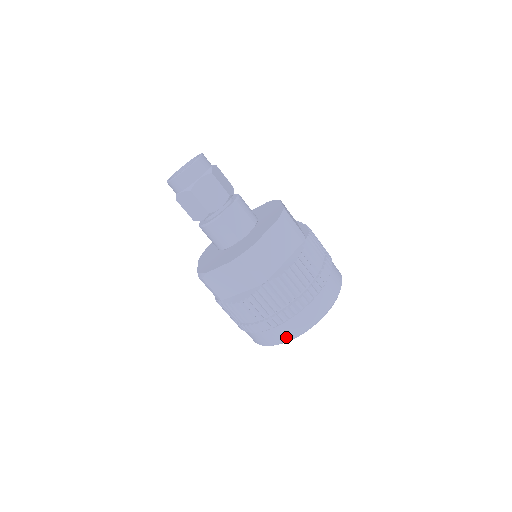
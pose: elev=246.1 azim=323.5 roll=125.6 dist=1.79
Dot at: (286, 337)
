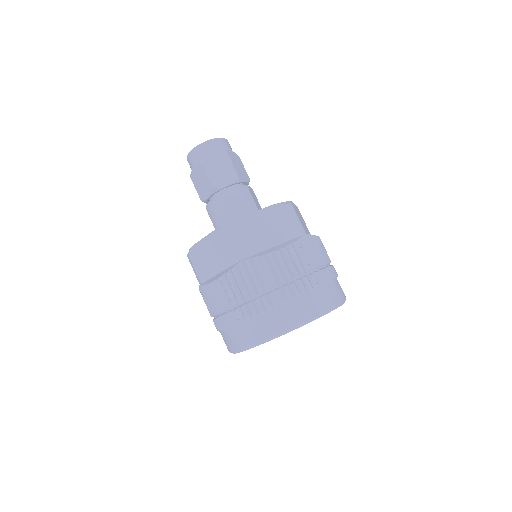
Dot at: (320, 307)
